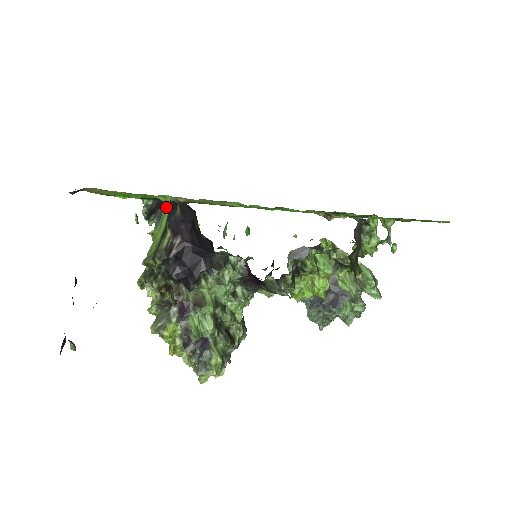
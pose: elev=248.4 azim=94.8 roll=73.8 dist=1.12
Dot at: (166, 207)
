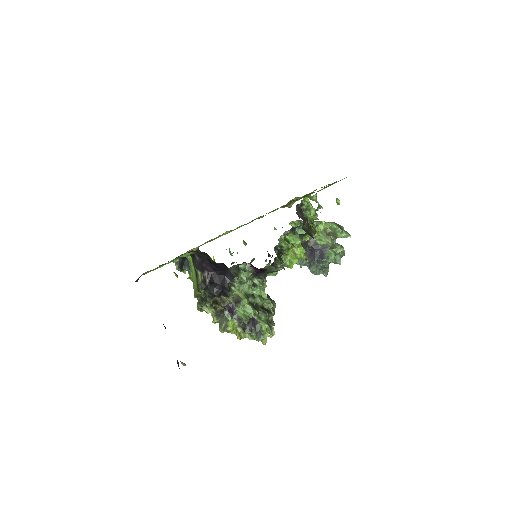
Dot at: (189, 259)
